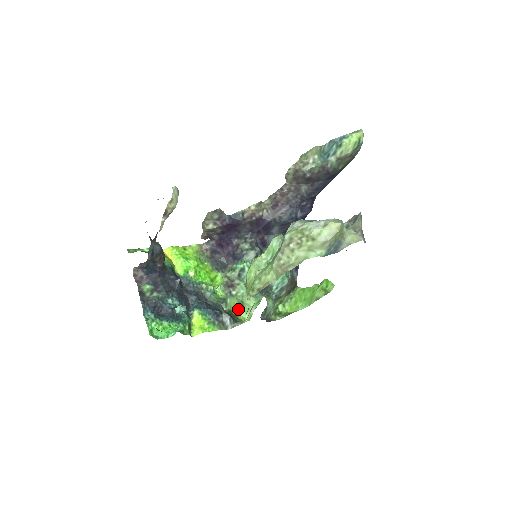
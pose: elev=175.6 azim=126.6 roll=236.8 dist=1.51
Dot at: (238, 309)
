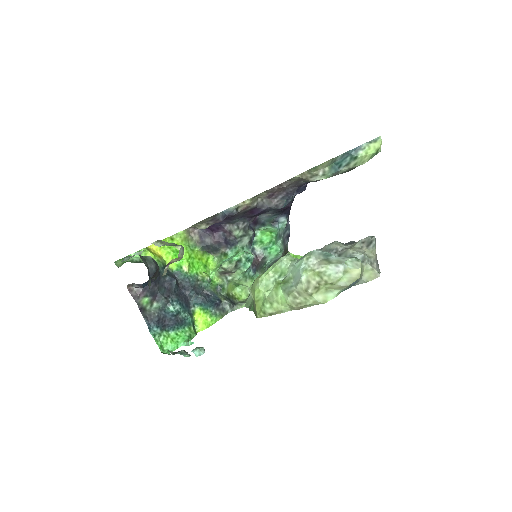
Dot at: (234, 288)
